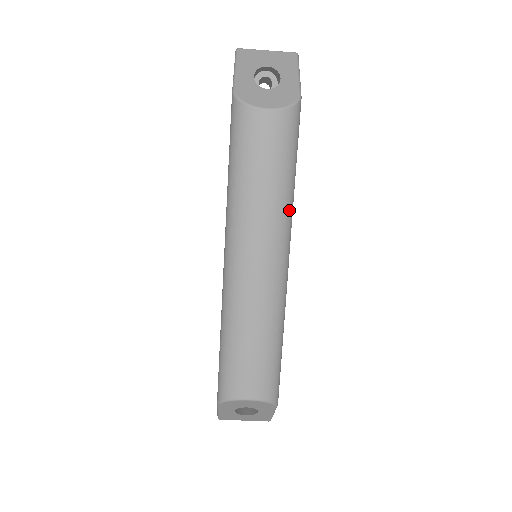
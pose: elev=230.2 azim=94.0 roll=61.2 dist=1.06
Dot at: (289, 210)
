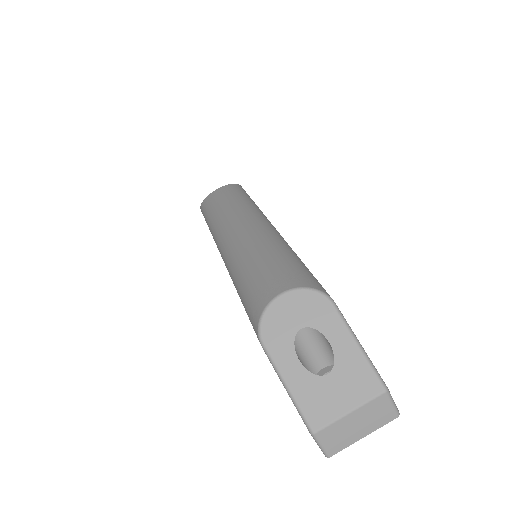
Dot at: (255, 207)
